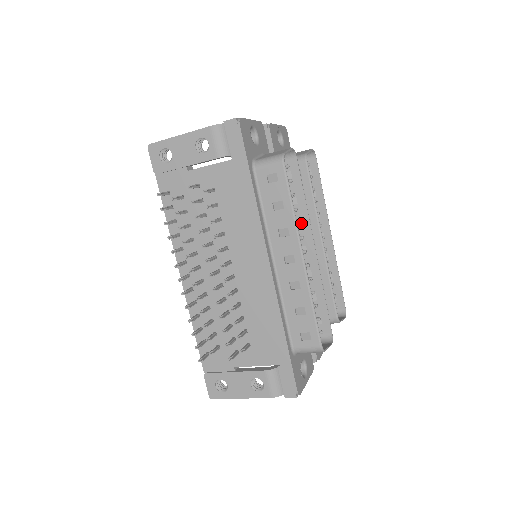
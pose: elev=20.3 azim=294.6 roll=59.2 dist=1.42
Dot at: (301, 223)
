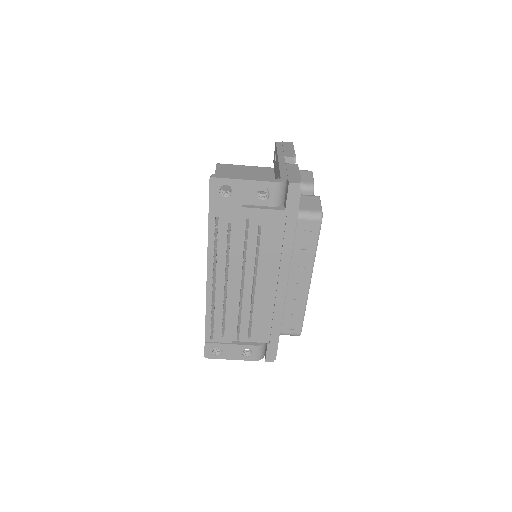
Dot at: occluded
